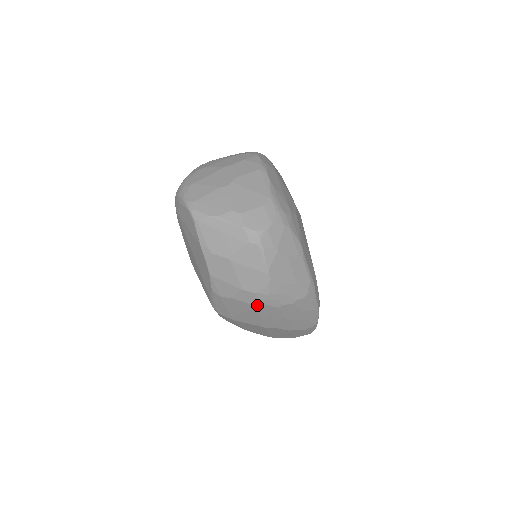
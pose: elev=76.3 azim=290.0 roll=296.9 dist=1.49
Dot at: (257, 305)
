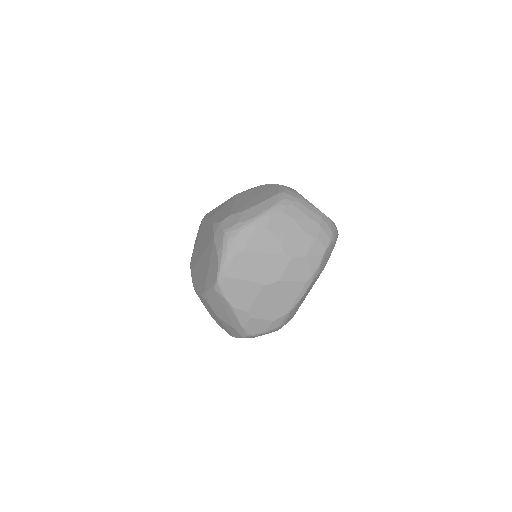
Dot at: occluded
